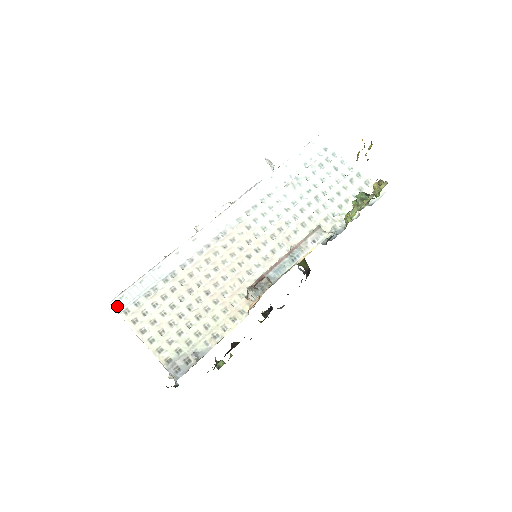
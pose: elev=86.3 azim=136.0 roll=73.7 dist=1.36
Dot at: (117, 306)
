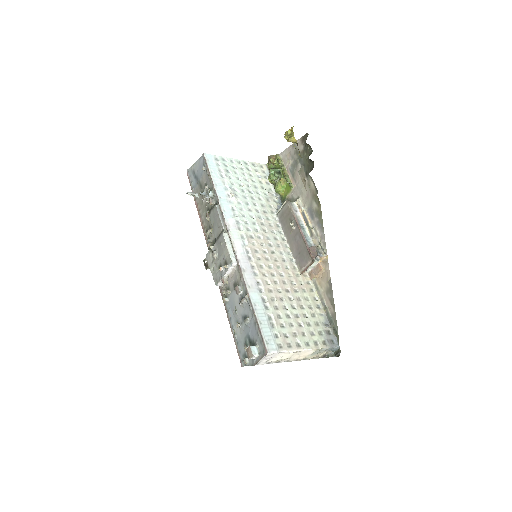
Dot at: (273, 350)
